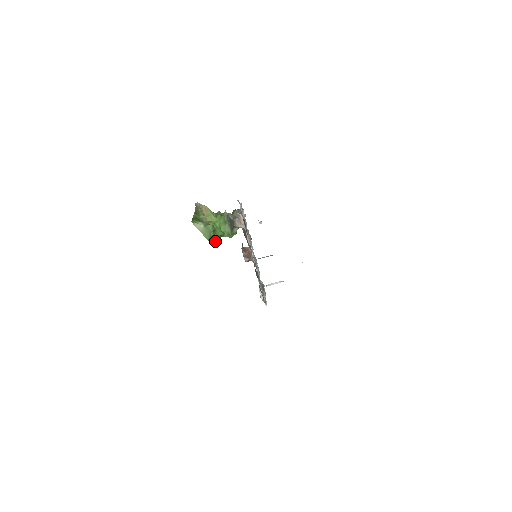
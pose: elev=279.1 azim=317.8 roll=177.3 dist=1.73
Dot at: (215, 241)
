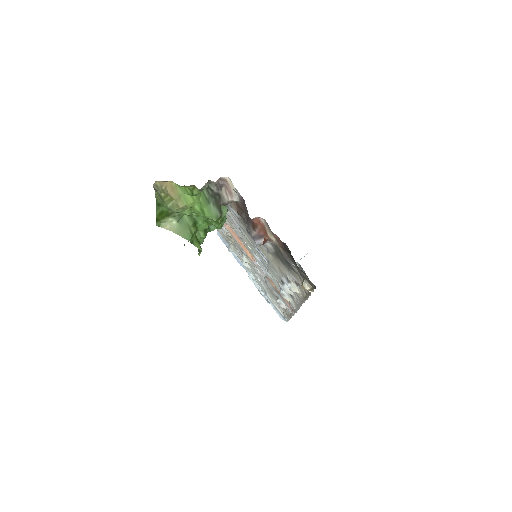
Dot at: (200, 243)
